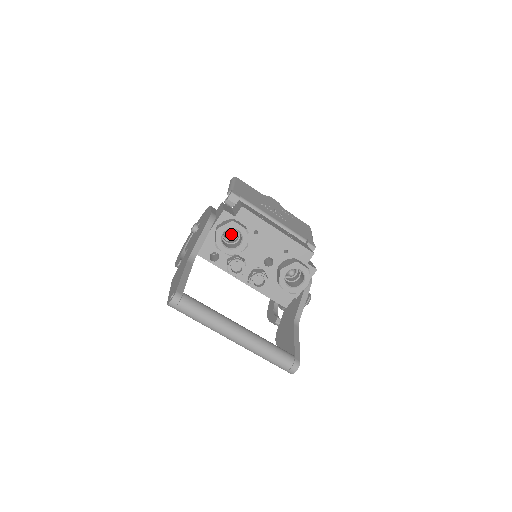
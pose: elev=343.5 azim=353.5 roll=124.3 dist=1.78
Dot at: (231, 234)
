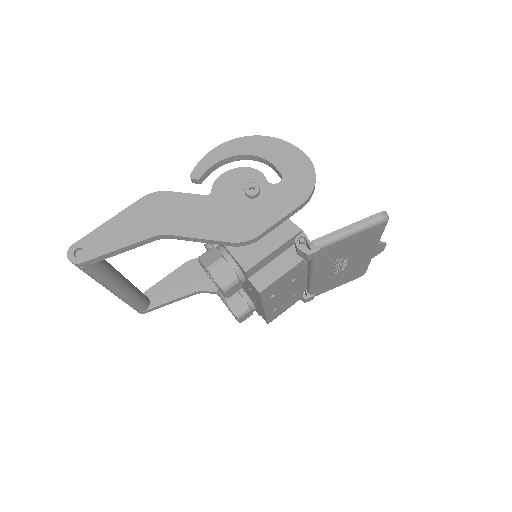
Dot at: occluded
